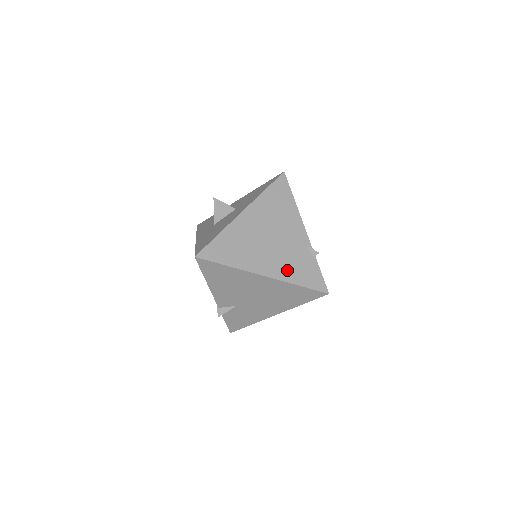
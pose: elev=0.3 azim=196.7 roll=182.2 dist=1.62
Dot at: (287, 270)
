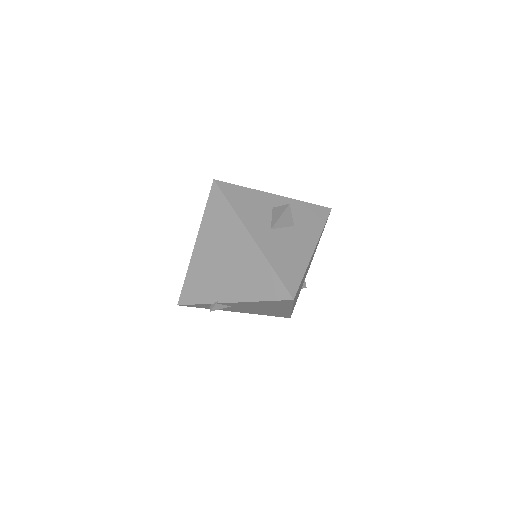
Dot at: (295, 302)
